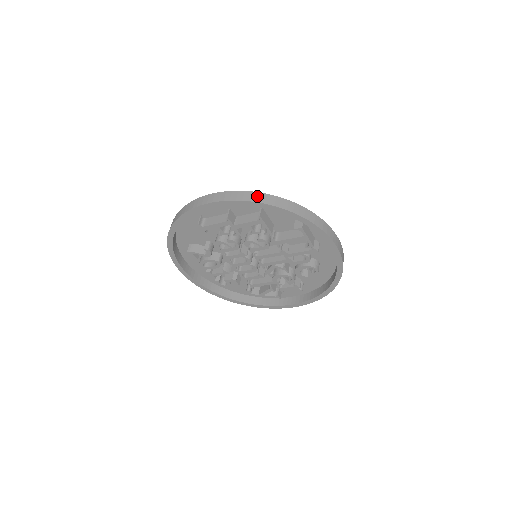
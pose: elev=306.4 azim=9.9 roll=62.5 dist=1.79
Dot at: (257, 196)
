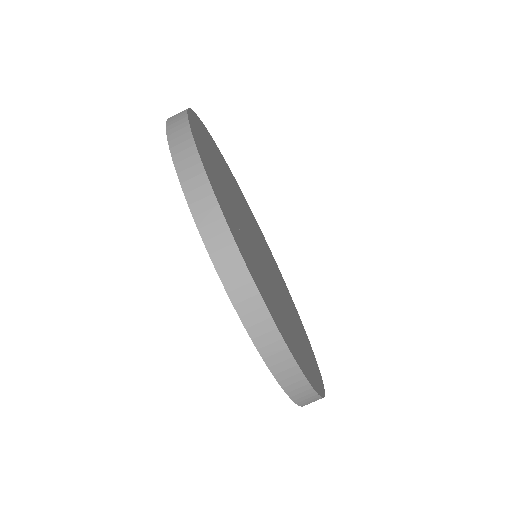
Dot at: (243, 287)
